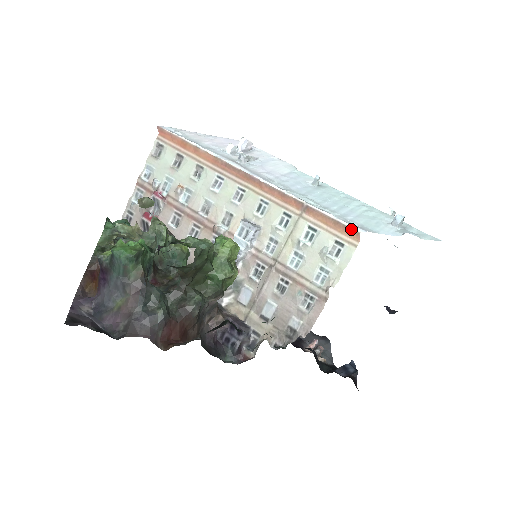
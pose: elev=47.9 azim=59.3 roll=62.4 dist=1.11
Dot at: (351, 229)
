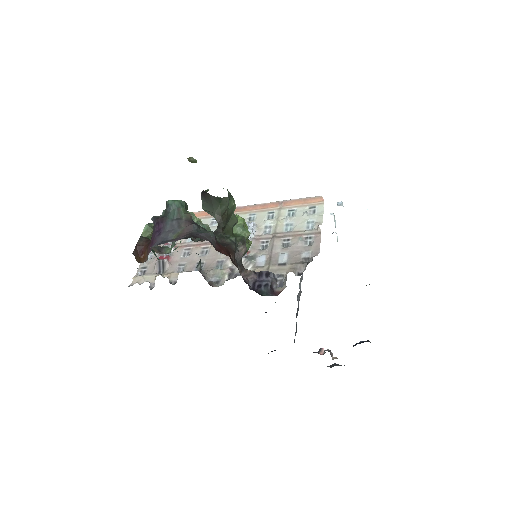
Dot at: (316, 197)
